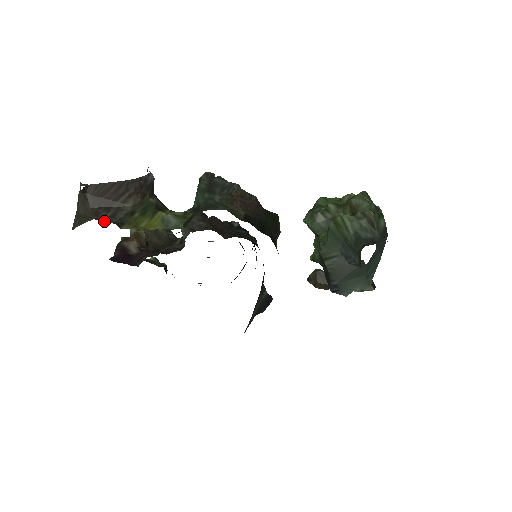
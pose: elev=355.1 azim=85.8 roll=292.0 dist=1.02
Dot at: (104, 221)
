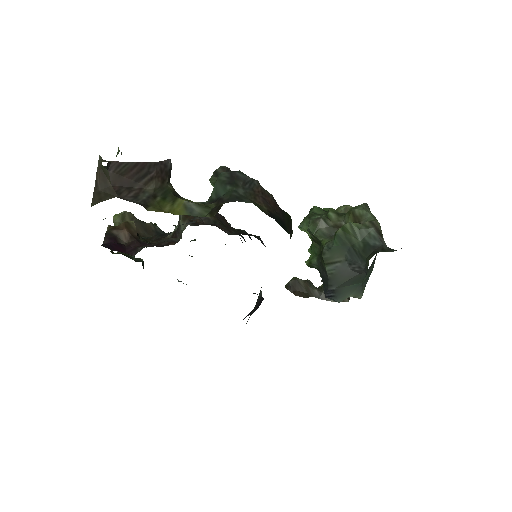
Dot at: occluded
